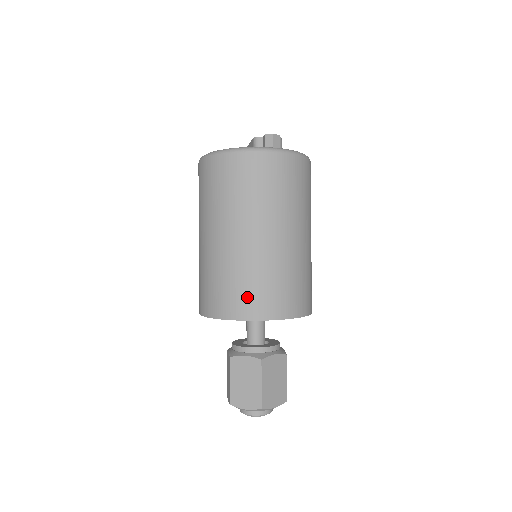
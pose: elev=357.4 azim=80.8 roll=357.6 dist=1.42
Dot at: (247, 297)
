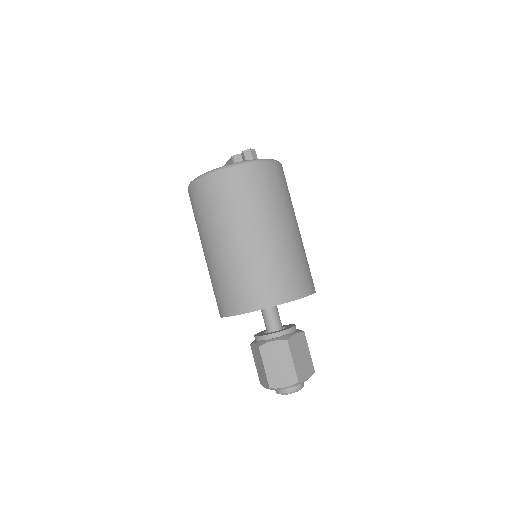
Dot at: (265, 287)
